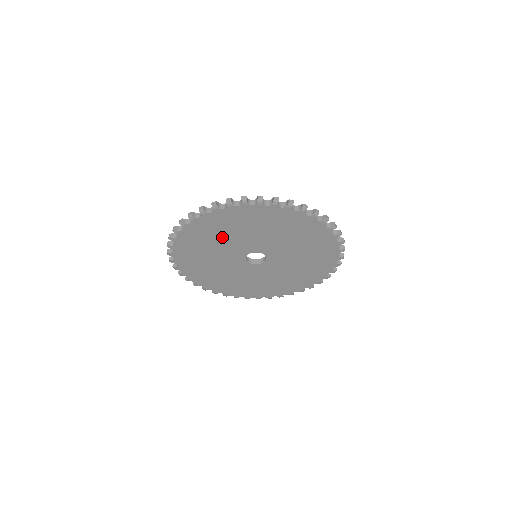
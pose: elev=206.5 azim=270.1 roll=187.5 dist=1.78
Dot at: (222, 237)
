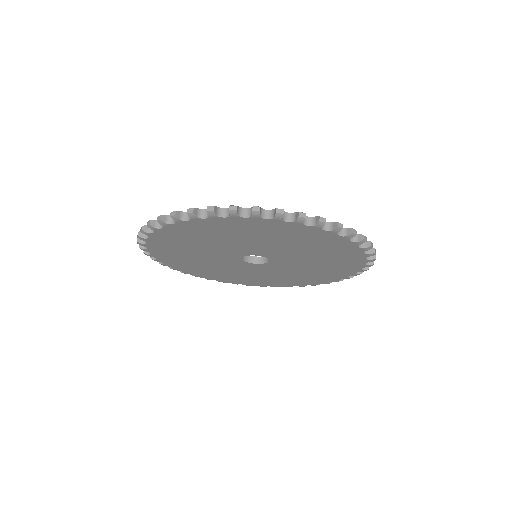
Dot at: (277, 240)
